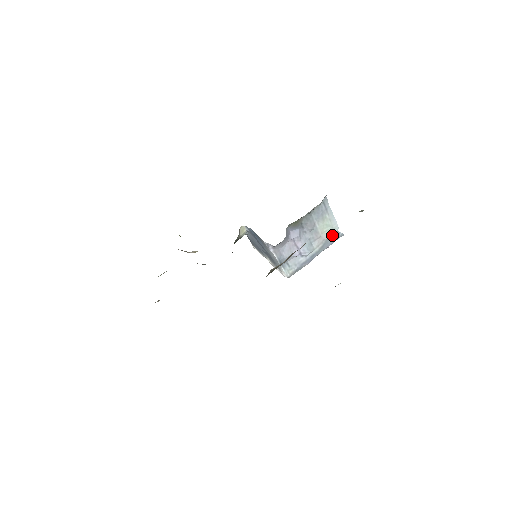
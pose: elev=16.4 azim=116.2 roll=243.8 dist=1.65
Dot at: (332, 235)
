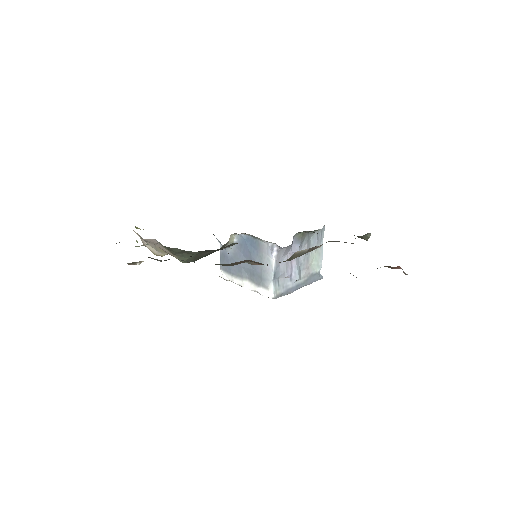
Dot at: (315, 273)
